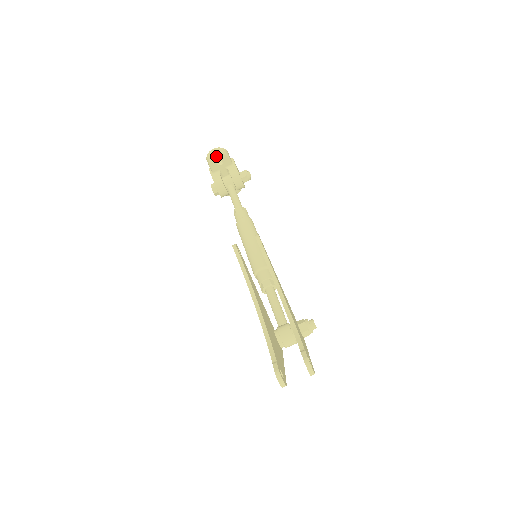
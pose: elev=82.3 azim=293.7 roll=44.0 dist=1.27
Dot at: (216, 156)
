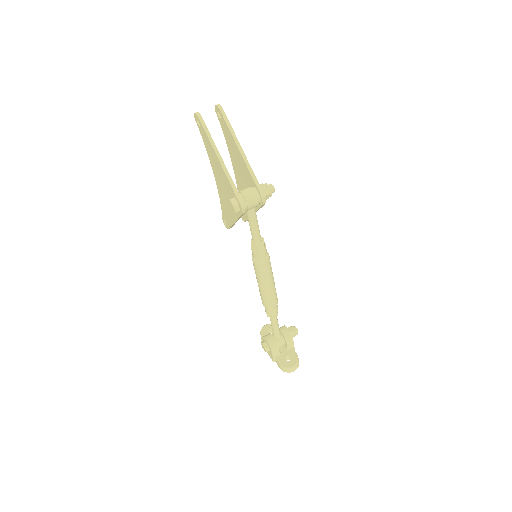
Dot at: (266, 326)
